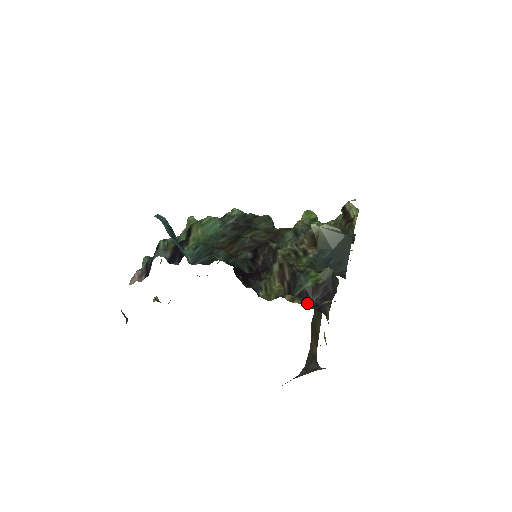
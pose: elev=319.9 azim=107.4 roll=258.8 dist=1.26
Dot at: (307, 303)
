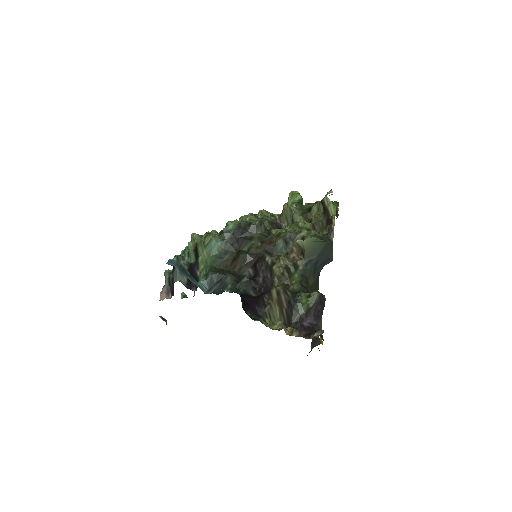
Dot at: (303, 329)
